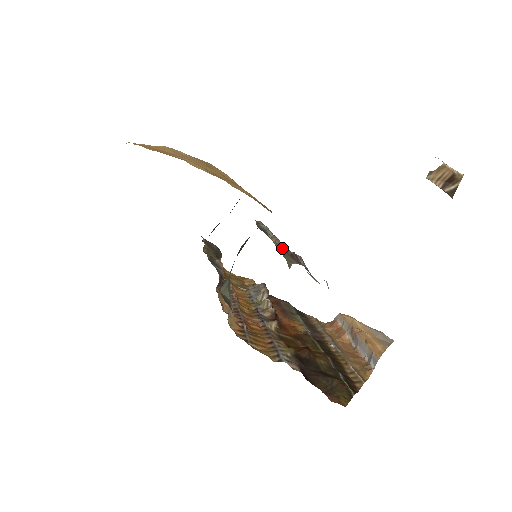
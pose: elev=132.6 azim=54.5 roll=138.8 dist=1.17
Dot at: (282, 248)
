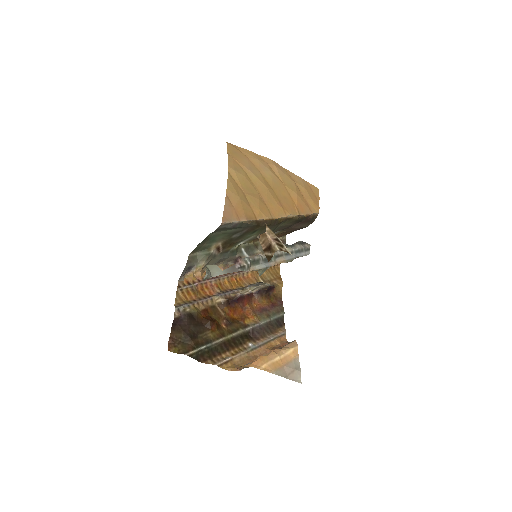
Dot at: (253, 255)
